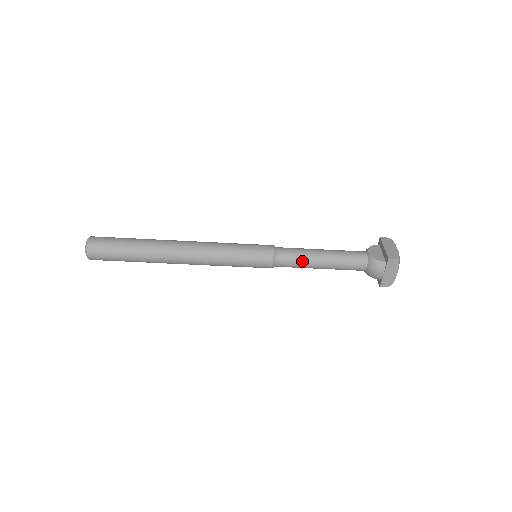
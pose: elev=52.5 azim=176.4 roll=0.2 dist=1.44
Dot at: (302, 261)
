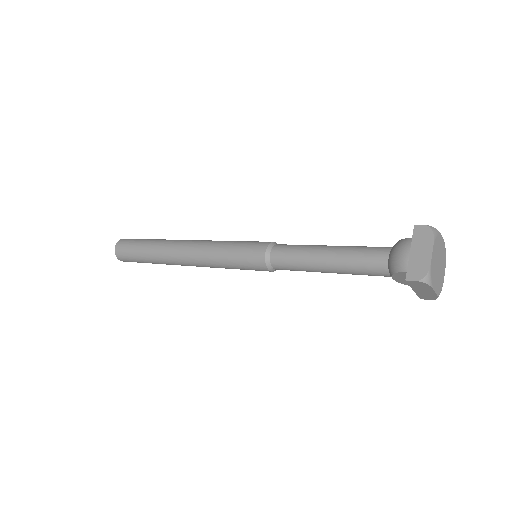
Dot at: (301, 249)
